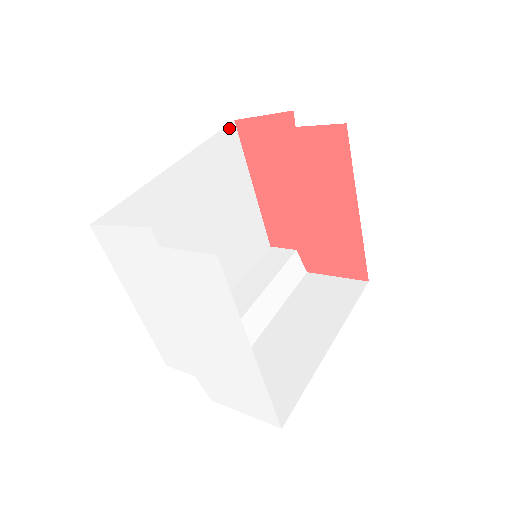
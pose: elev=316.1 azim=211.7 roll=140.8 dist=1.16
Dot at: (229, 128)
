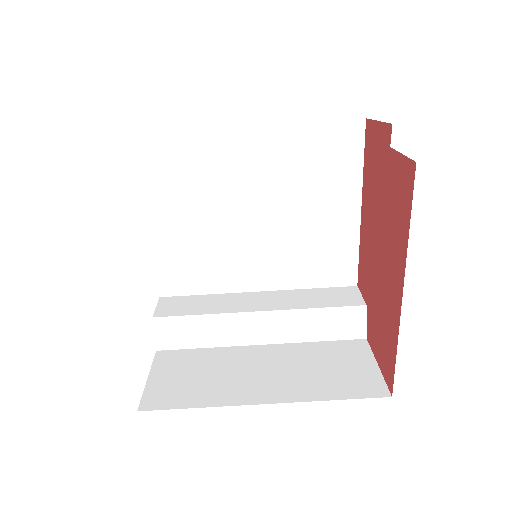
Dot at: (353, 123)
